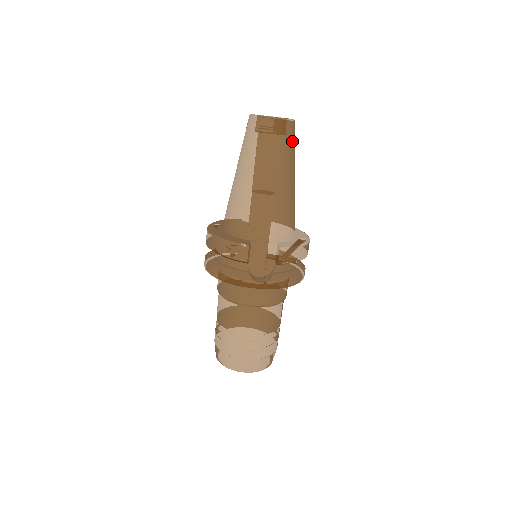
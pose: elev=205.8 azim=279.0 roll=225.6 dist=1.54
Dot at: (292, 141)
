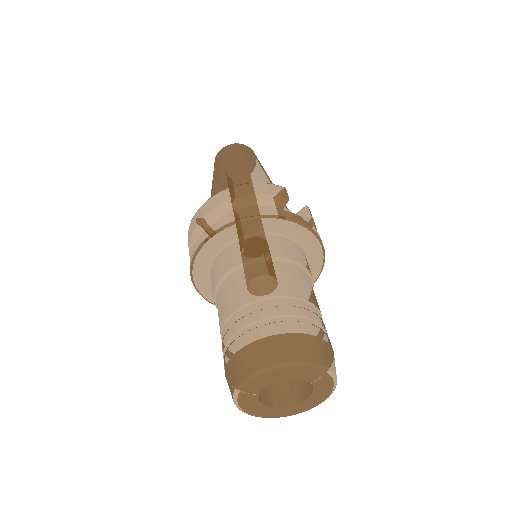
Dot at: occluded
